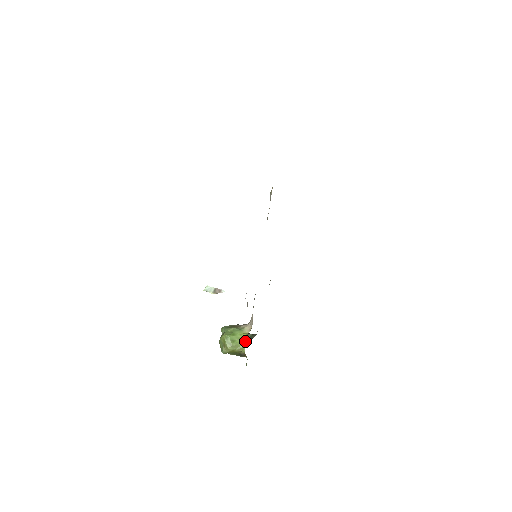
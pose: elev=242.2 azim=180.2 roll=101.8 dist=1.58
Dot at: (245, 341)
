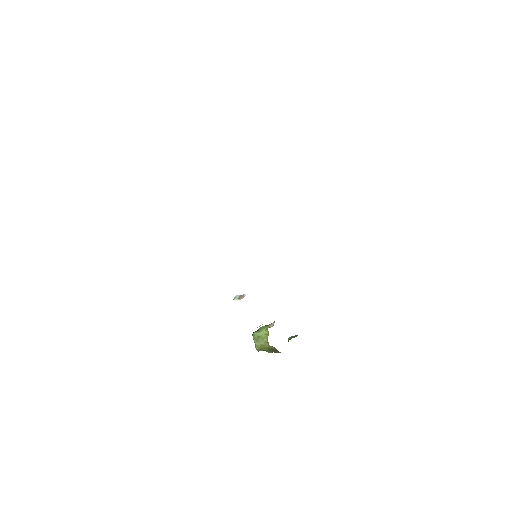
Dot at: (268, 335)
